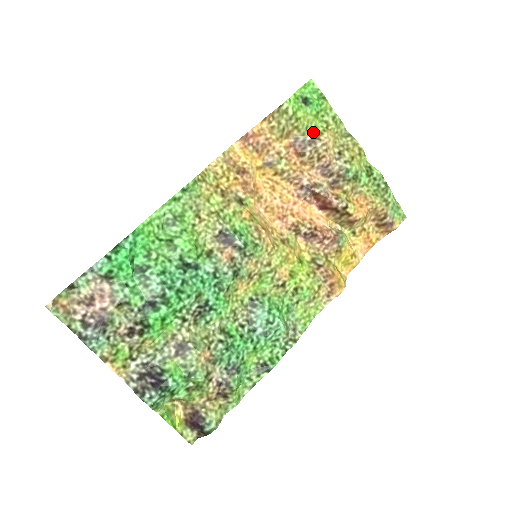
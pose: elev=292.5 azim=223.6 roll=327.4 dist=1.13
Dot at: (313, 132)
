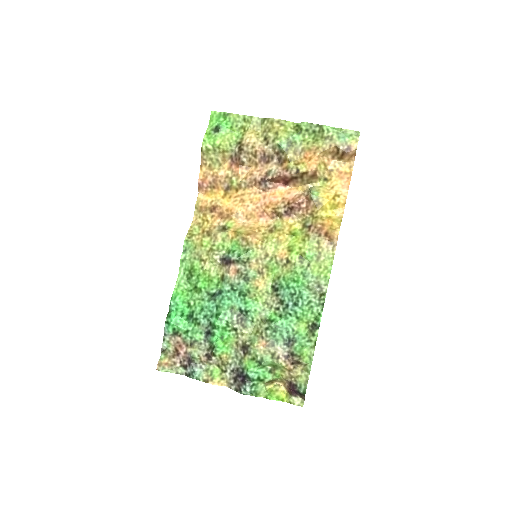
Dot at: (237, 143)
